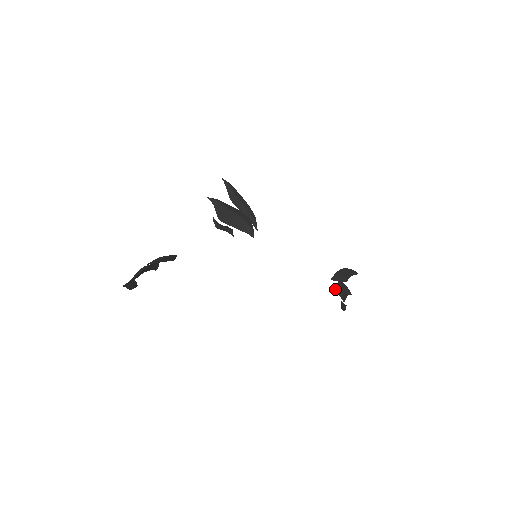
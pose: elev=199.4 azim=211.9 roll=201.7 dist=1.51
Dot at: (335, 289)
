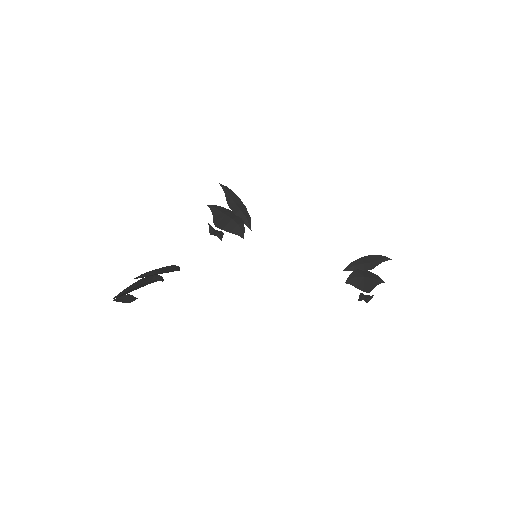
Dot at: (347, 280)
